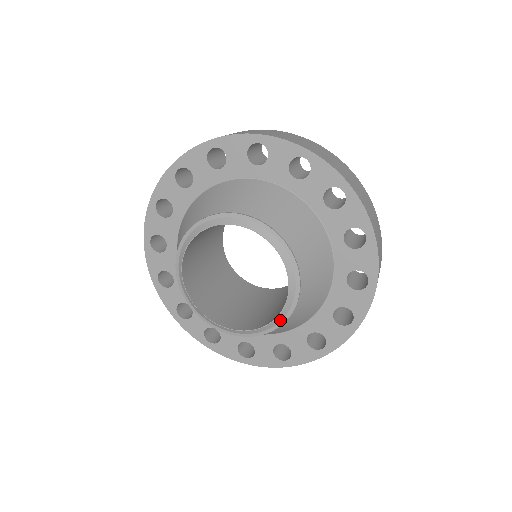
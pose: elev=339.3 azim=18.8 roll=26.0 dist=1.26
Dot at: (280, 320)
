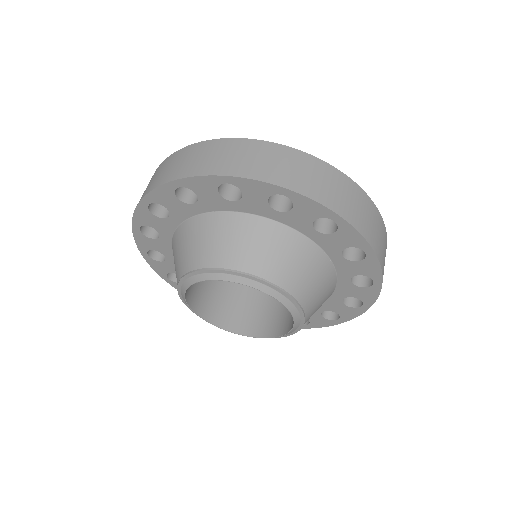
Dot at: (299, 324)
